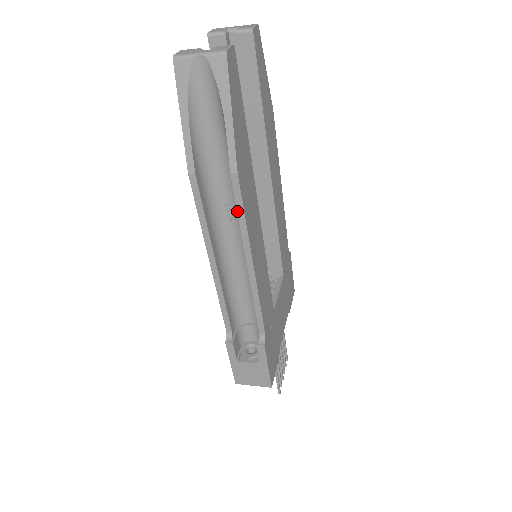
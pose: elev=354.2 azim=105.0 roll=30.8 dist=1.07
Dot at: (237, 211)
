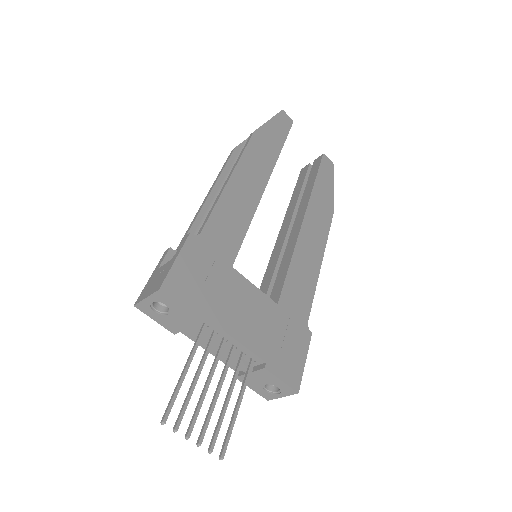
Dot at: (242, 150)
